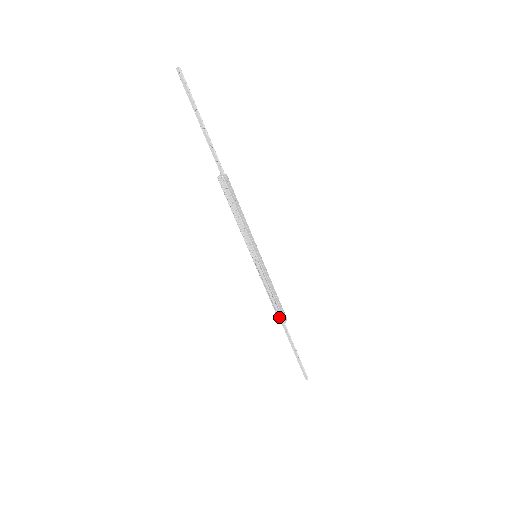
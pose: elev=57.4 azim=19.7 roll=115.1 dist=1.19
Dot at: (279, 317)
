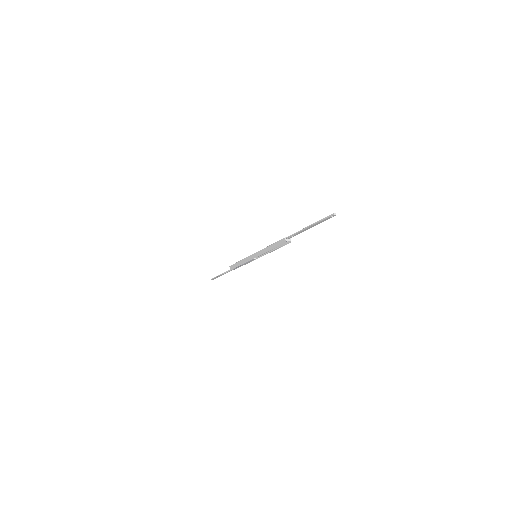
Dot at: (233, 269)
